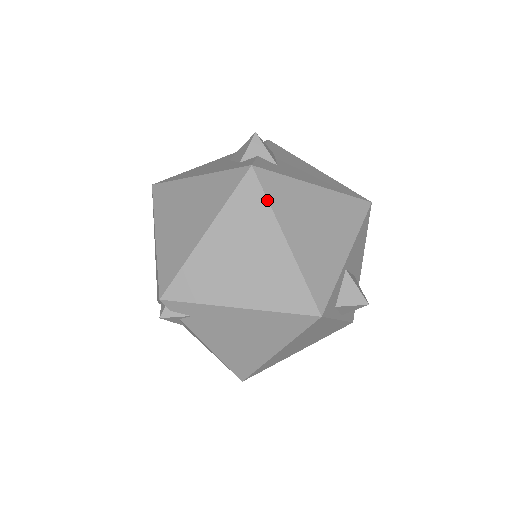
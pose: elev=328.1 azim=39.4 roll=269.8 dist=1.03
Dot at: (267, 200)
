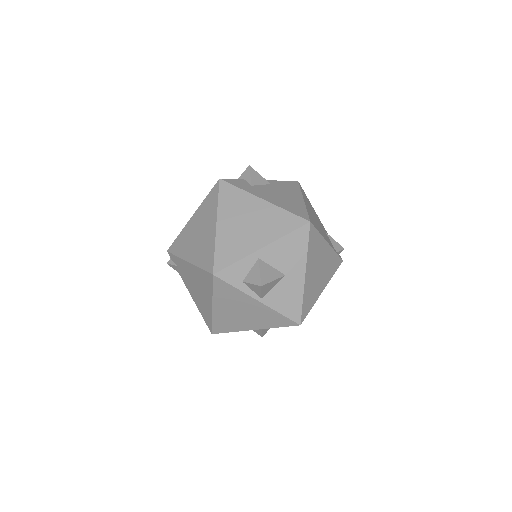
Dot at: (218, 199)
